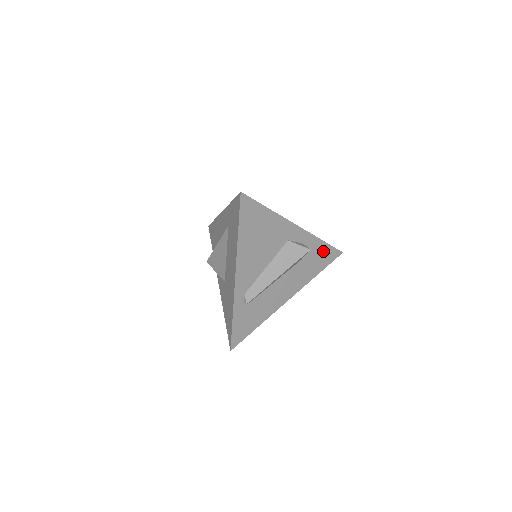
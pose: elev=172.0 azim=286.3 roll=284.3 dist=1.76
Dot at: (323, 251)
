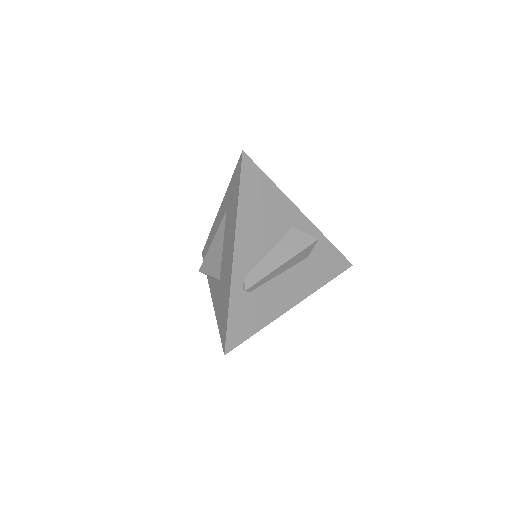
Dot at: (331, 255)
